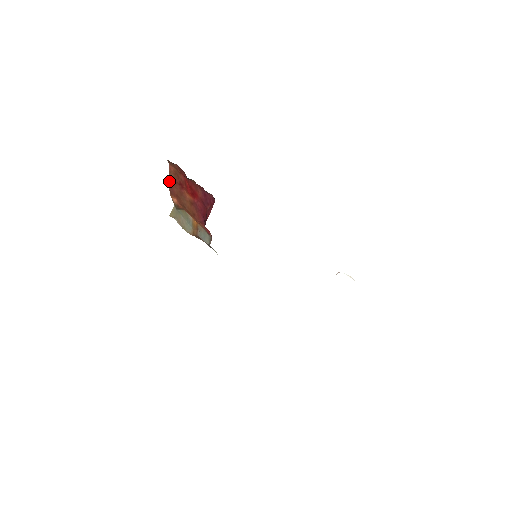
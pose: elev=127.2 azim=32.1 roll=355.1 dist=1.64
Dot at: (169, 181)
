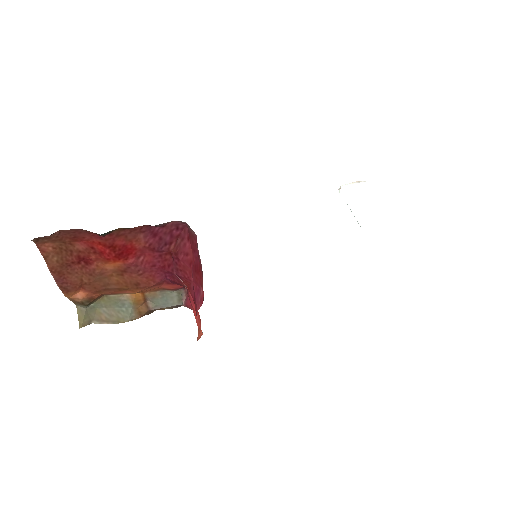
Dot at: (52, 274)
